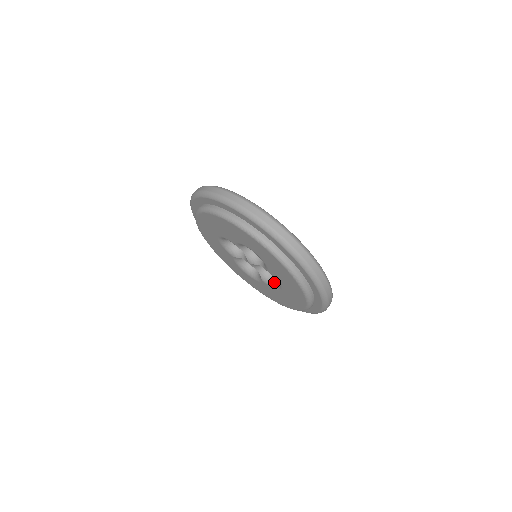
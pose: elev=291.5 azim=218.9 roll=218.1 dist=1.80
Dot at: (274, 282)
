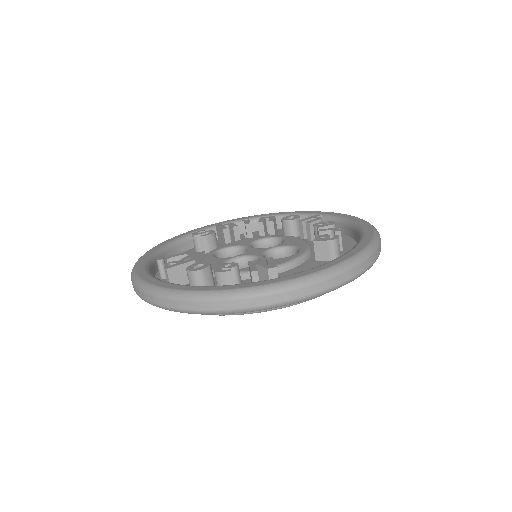
Dot at: occluded
